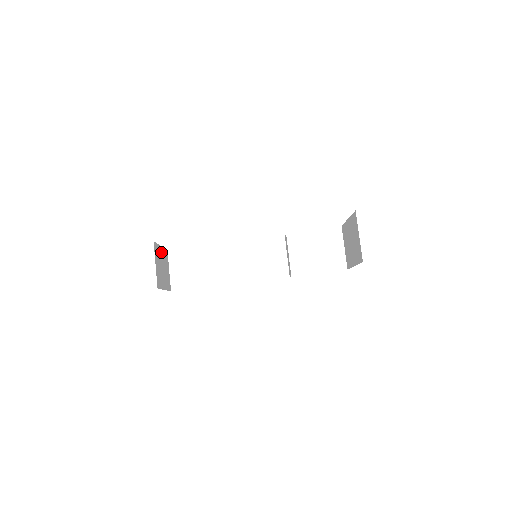
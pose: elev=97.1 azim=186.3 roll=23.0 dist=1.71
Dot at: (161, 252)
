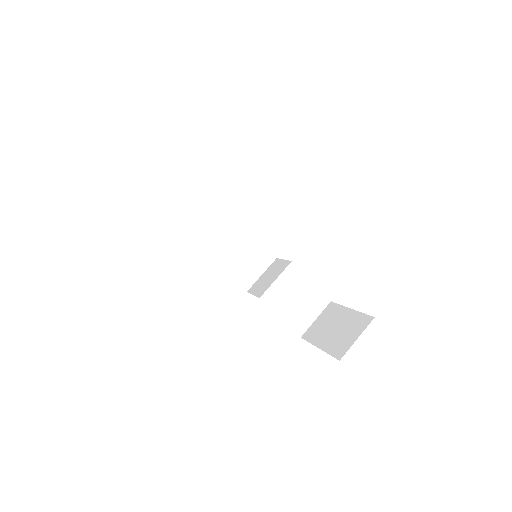
Dot at: occluded
